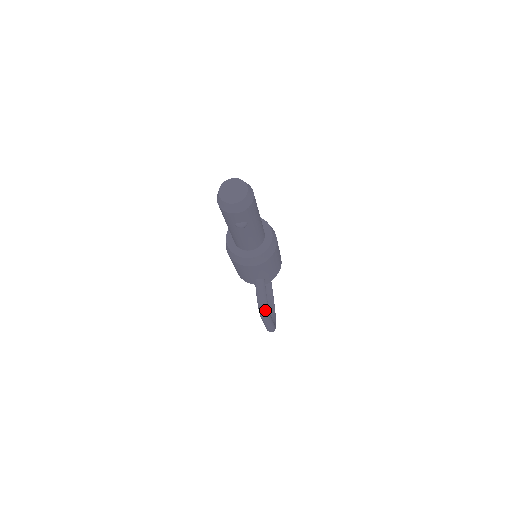
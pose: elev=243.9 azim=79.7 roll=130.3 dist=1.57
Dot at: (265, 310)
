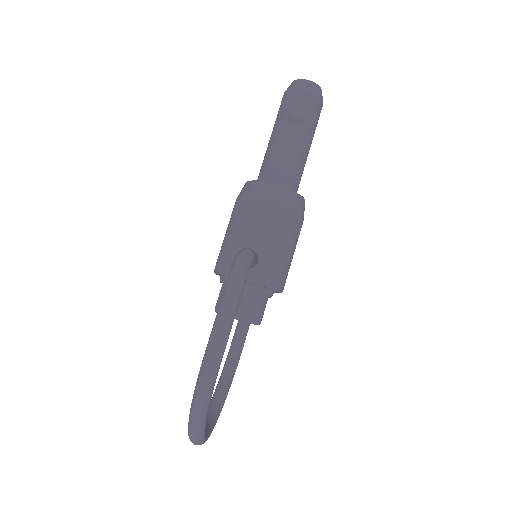
Dot at: (247, 255)
